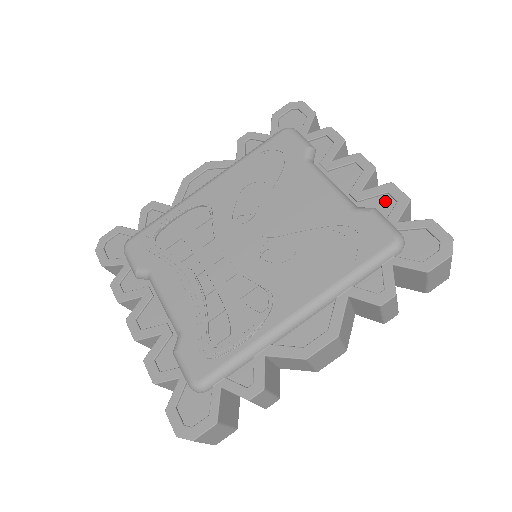
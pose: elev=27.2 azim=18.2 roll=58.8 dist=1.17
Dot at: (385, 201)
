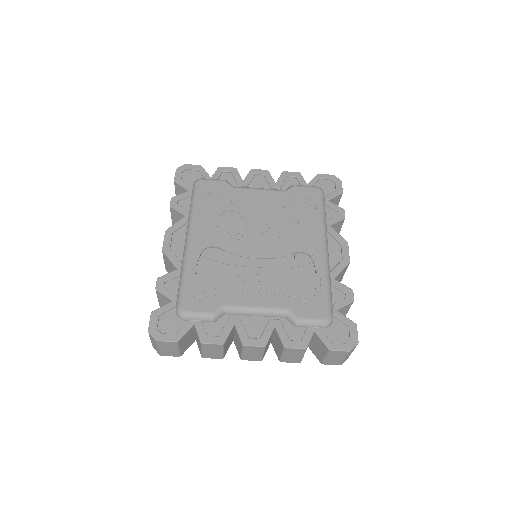
Dot at: (291, 181)
